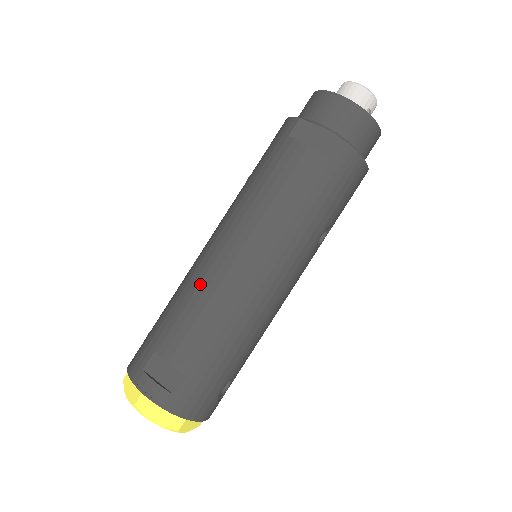
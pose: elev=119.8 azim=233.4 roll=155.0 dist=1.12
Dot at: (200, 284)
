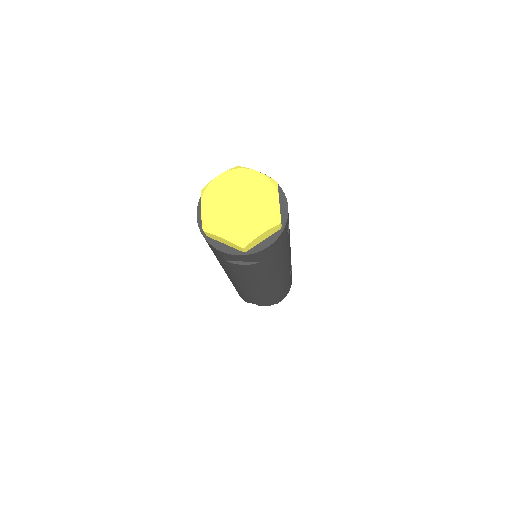
Dot at: occluded
